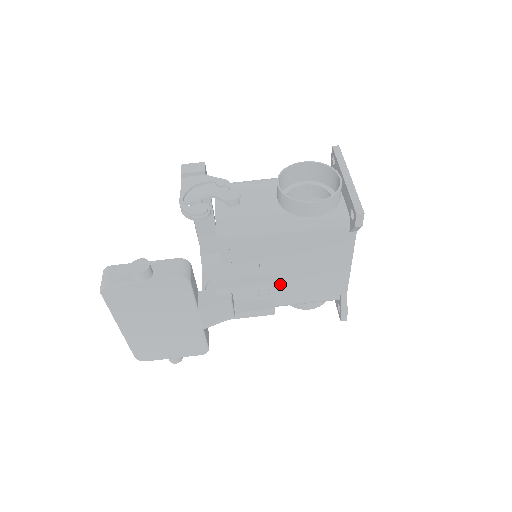
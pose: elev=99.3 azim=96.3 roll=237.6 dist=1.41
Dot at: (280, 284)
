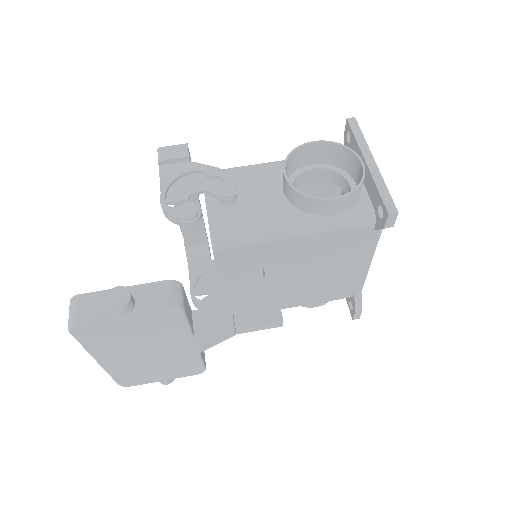
Dot at: (286, 288)
